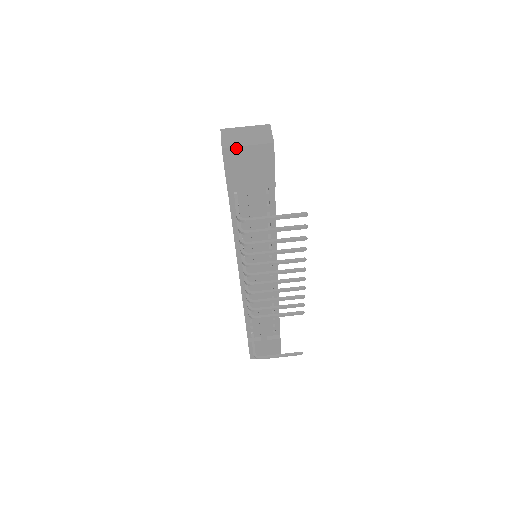
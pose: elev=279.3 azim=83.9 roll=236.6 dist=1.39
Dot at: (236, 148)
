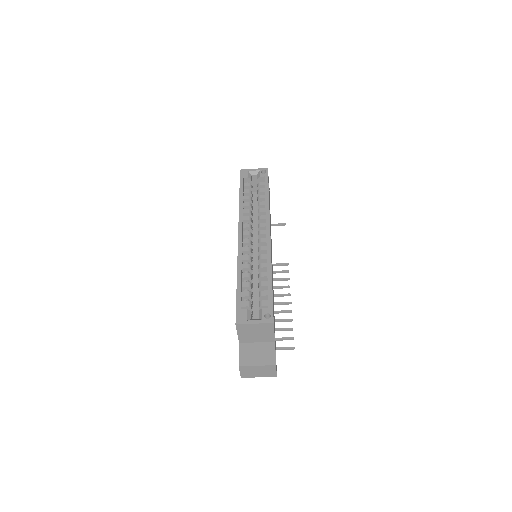
Dot at: (251, 376)
